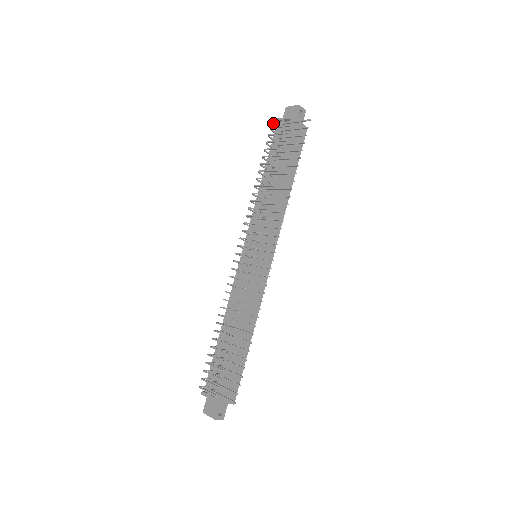
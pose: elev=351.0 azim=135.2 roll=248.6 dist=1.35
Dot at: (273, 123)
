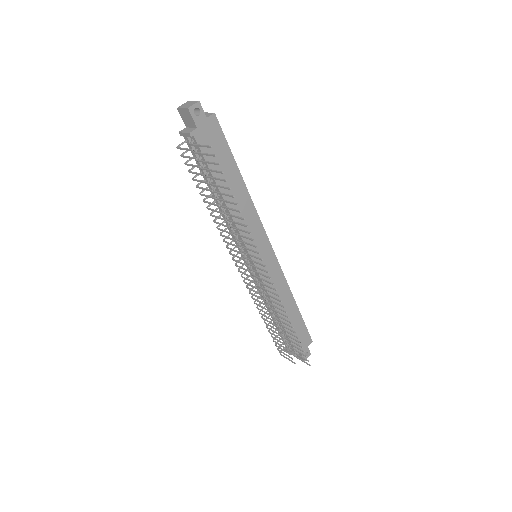
Dot at: (179, 146)
